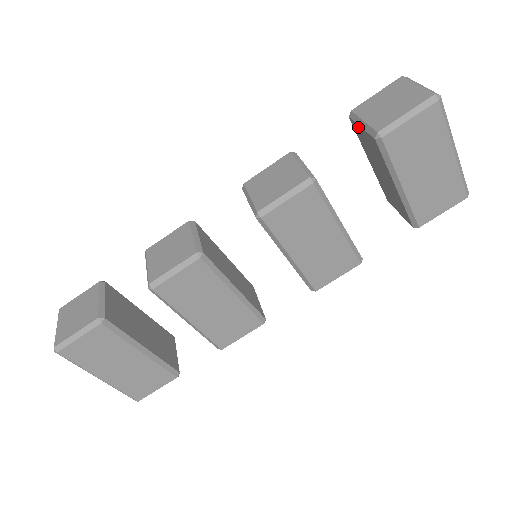
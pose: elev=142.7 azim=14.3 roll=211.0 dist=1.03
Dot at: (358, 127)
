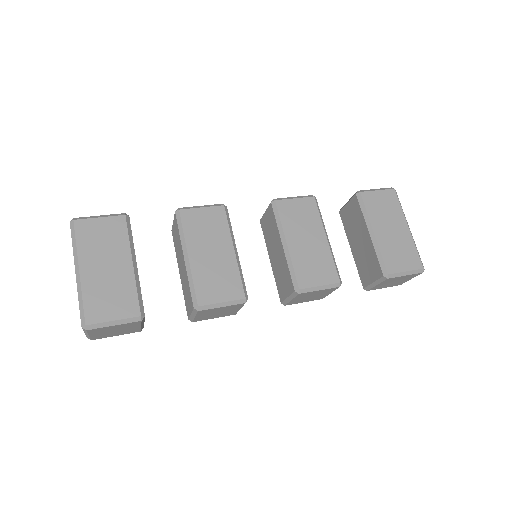
Dot at: (345, 209)
